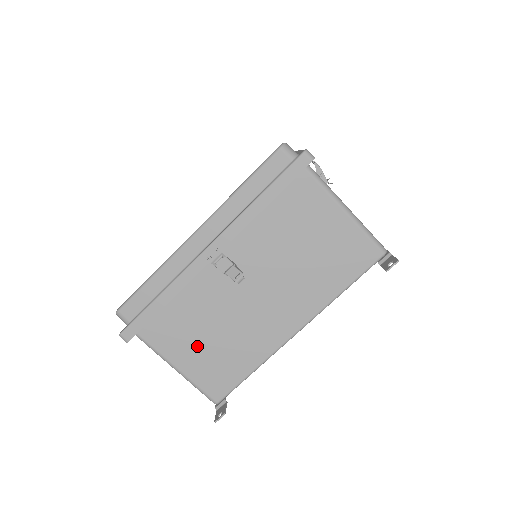
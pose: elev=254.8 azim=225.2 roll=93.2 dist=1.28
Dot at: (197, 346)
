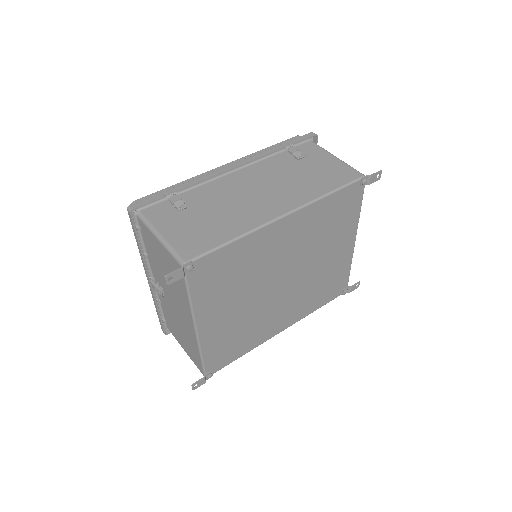
Dot at: (181, 338)
